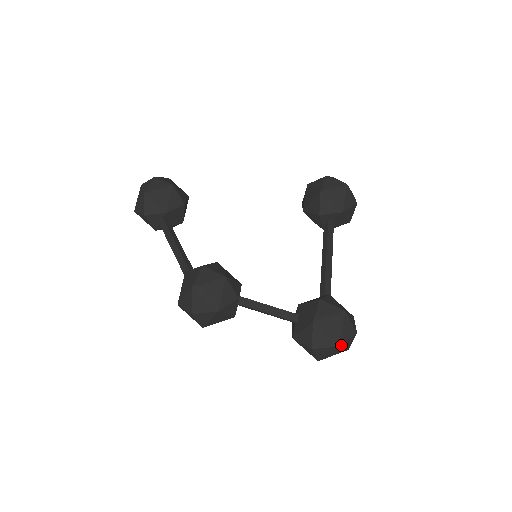
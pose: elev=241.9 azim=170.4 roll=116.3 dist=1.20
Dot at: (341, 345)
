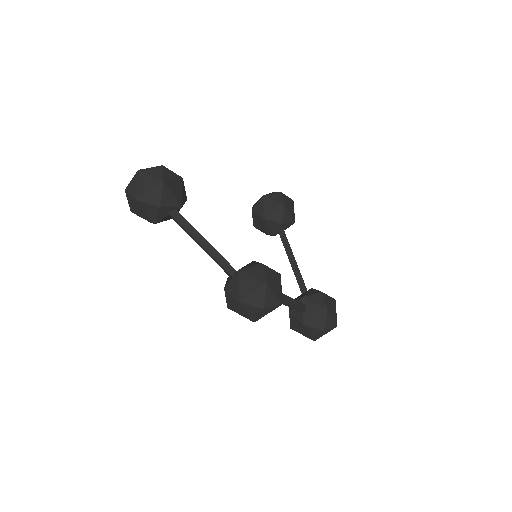
Dot at: occluded
